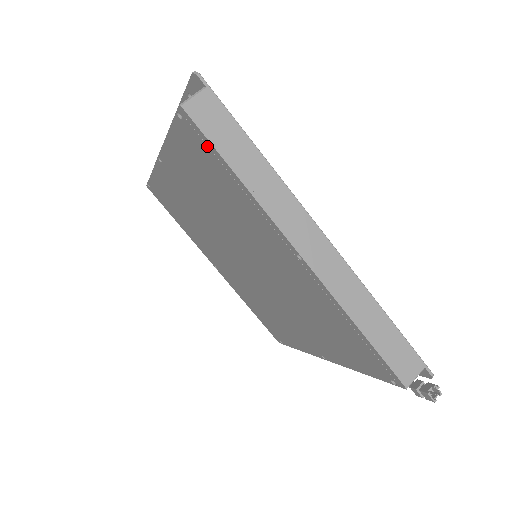
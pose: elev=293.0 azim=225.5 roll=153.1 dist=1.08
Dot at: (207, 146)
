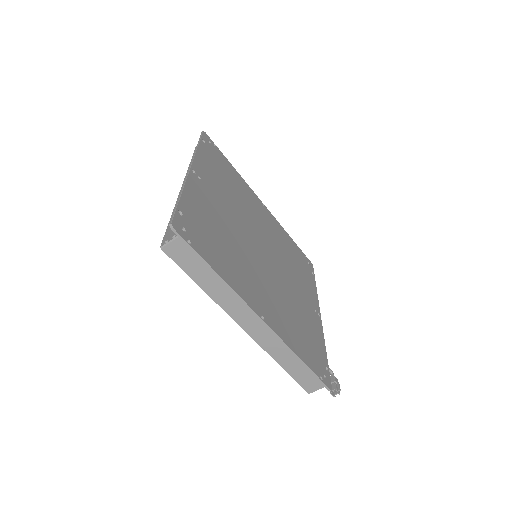
Dot at: occluded
